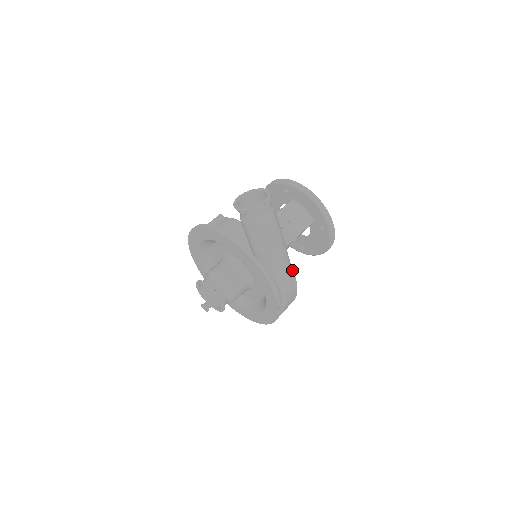
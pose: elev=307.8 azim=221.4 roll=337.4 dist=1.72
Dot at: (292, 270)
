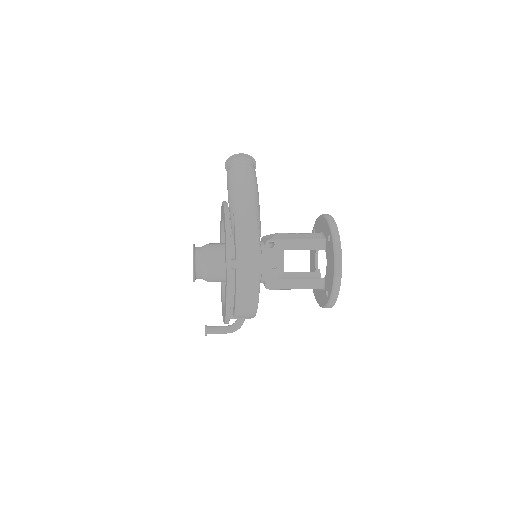
Dot at: (256, 217)
